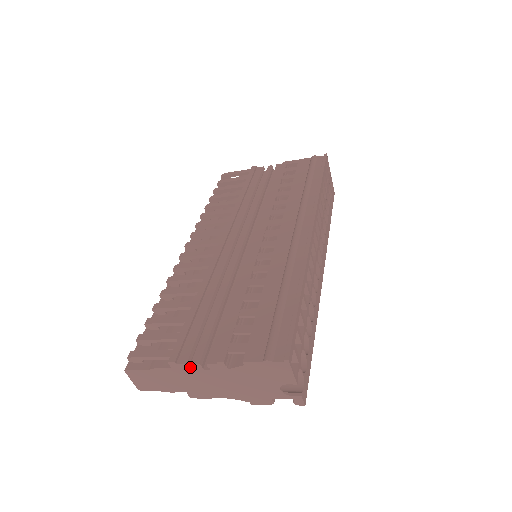
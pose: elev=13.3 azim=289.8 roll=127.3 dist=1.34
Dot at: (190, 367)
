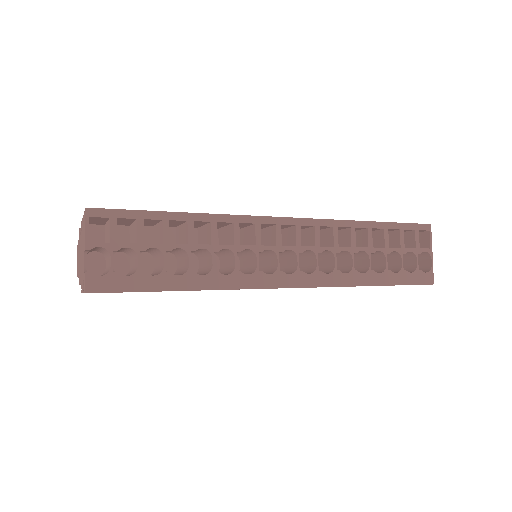
Dot at: occluded
